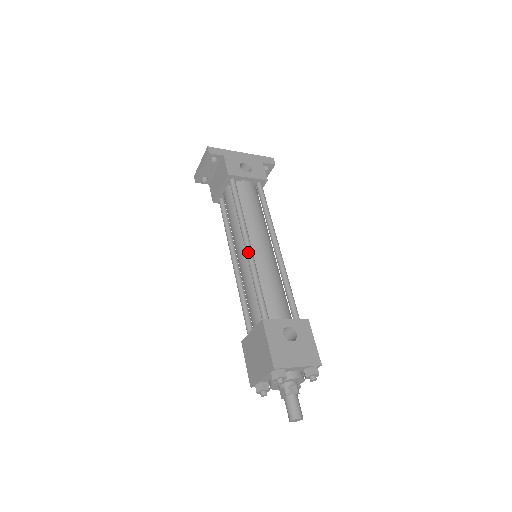
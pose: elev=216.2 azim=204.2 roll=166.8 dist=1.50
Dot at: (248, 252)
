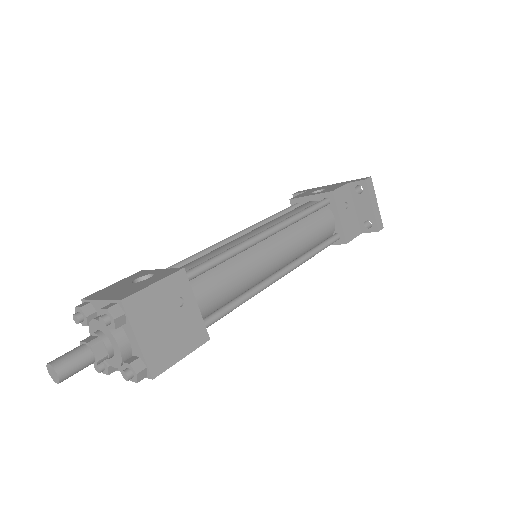
Dot at: (225, 240)
